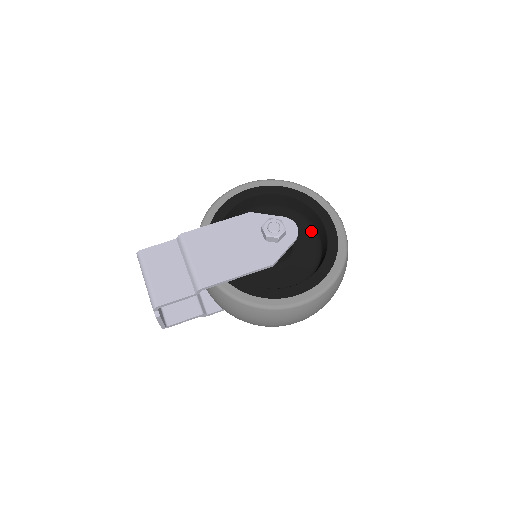
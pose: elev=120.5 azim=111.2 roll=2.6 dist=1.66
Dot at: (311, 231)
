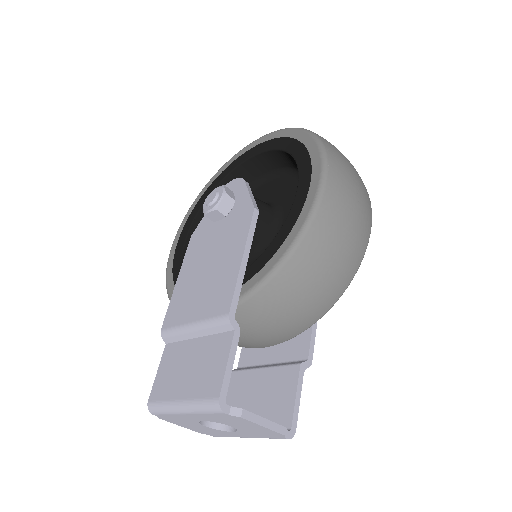
Dot at: (262, 184)
